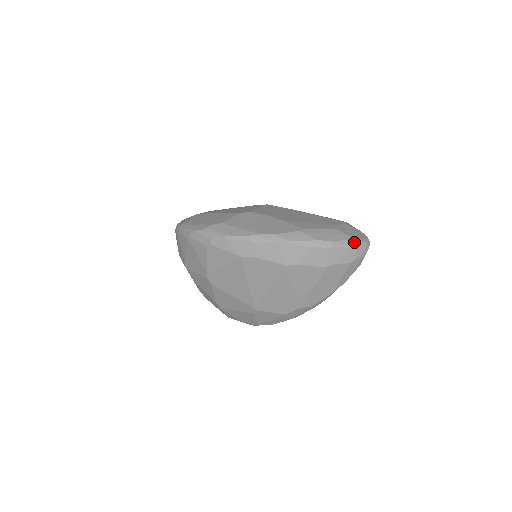
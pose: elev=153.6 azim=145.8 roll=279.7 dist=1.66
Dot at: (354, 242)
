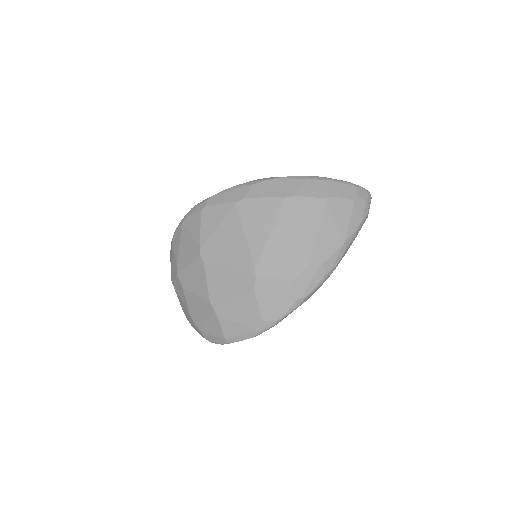
Dot at: (352, 183)
